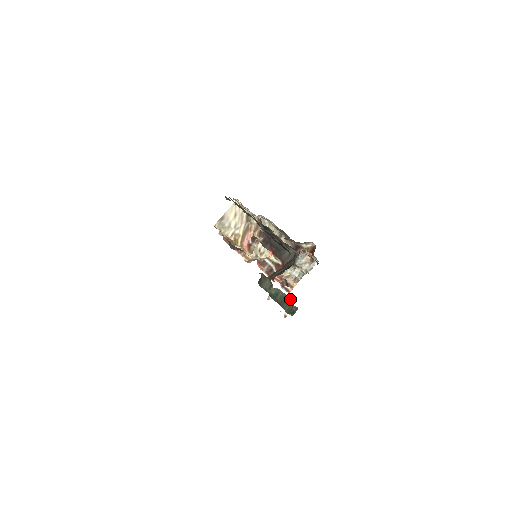
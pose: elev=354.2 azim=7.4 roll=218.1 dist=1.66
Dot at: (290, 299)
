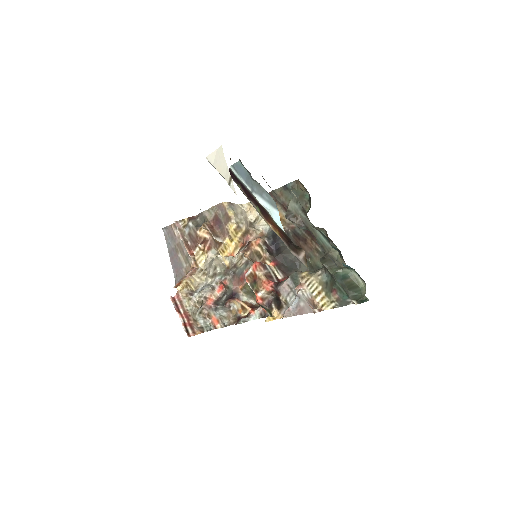
Dot at: (362, 288)
